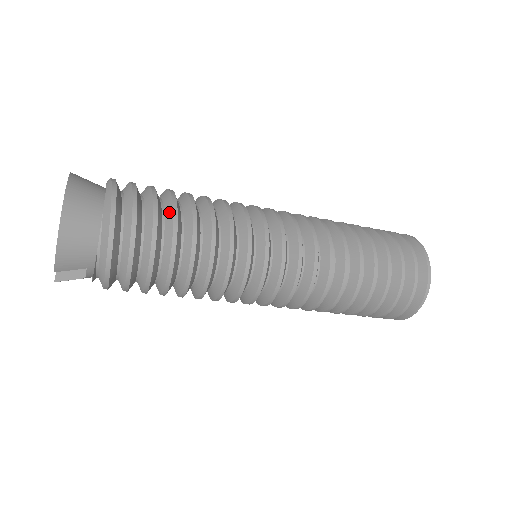
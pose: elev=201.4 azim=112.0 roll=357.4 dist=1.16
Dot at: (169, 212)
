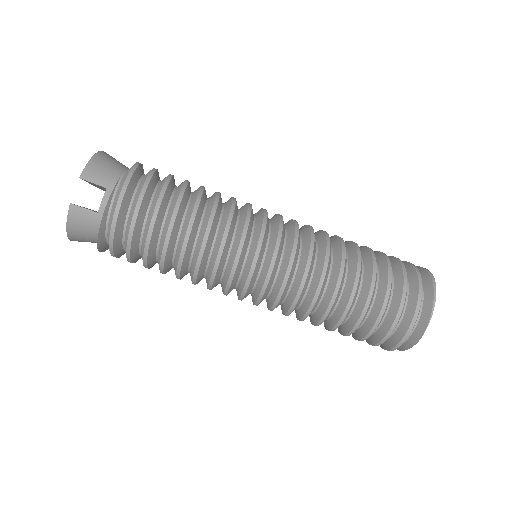
Dot at: occluded
